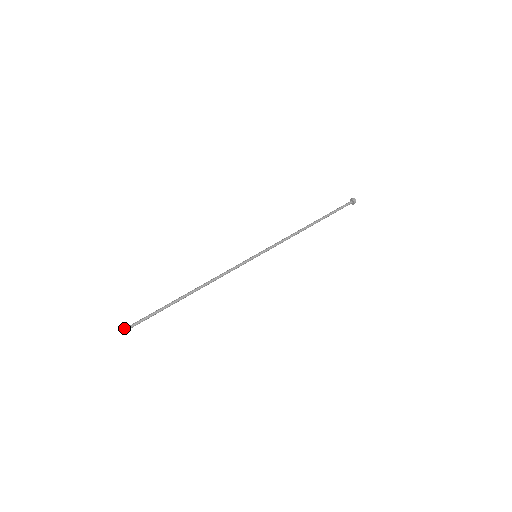
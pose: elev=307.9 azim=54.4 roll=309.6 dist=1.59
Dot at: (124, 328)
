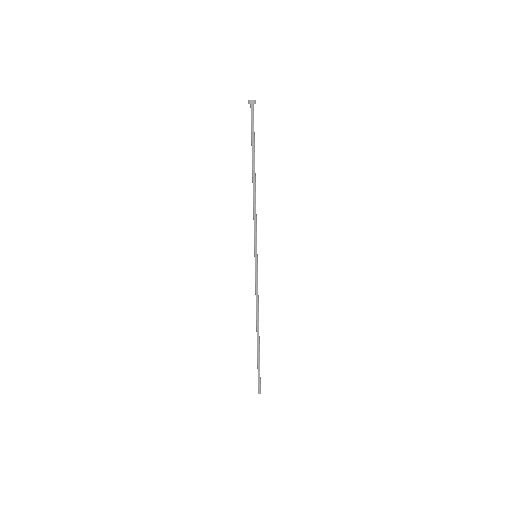
Dot at: (258, 391)
